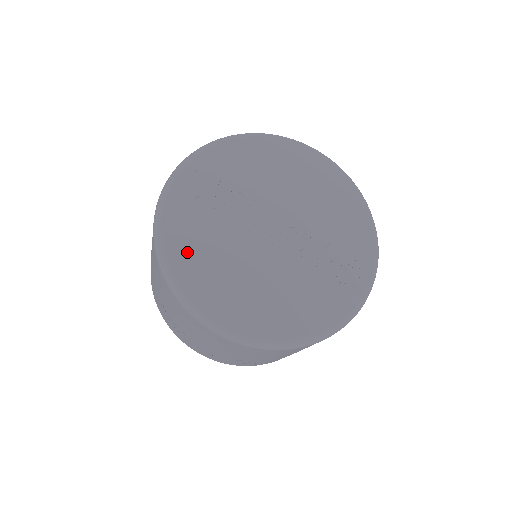
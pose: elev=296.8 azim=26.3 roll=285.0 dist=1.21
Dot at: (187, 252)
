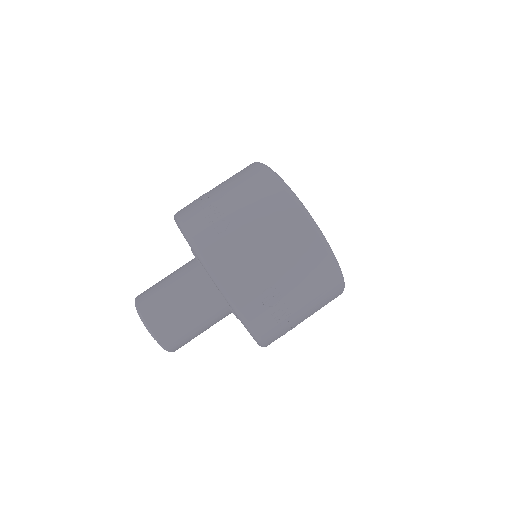
Dot at: occluded
